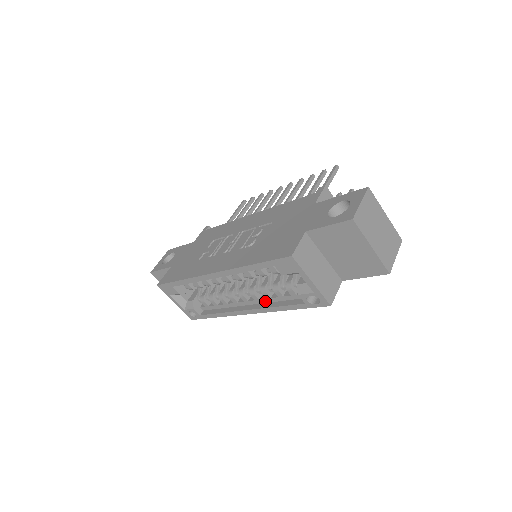
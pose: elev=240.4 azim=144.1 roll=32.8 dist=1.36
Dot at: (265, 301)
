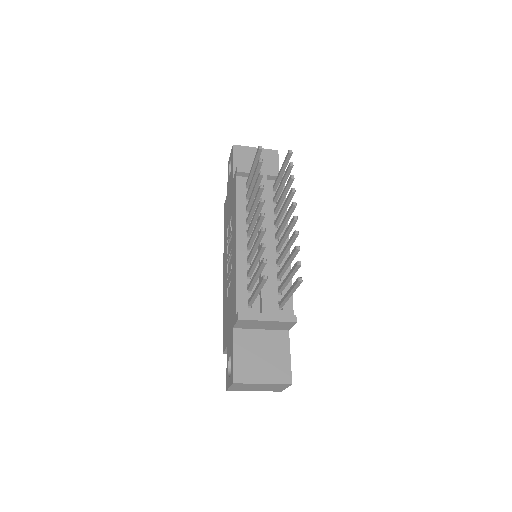
Dot at: occluded
